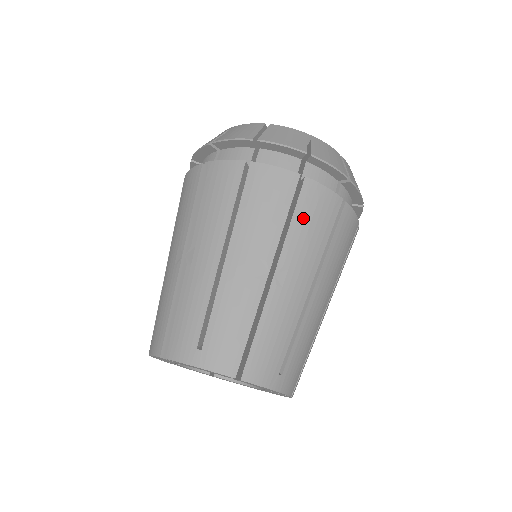
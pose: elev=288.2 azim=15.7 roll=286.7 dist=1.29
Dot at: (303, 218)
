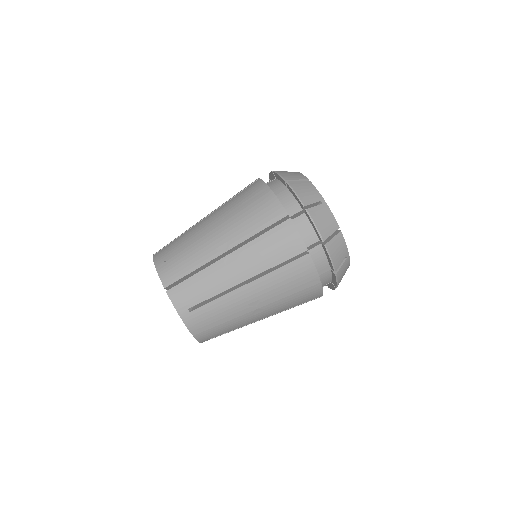
Dot at: (297, 297)
